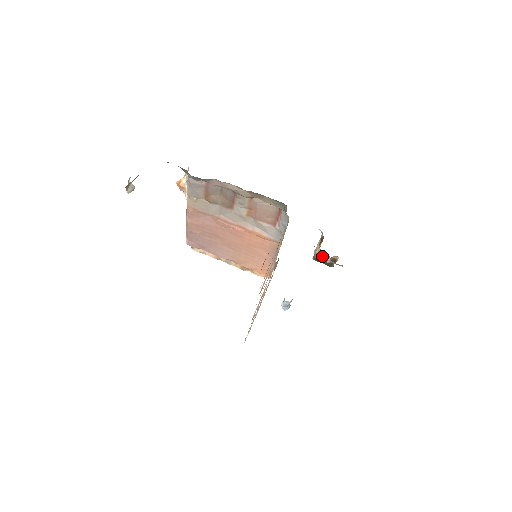
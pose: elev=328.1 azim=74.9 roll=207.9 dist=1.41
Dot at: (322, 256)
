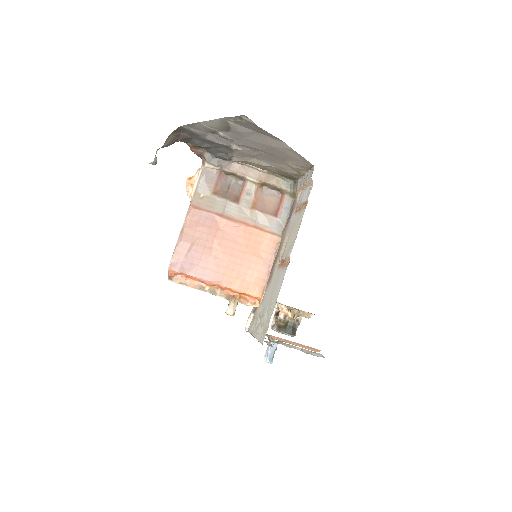
Dot at: (285, 320)
